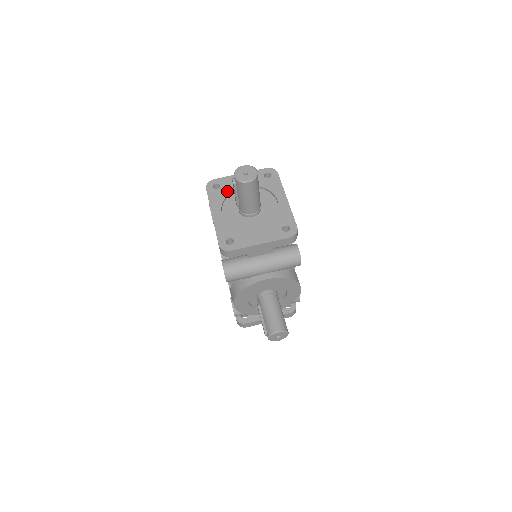
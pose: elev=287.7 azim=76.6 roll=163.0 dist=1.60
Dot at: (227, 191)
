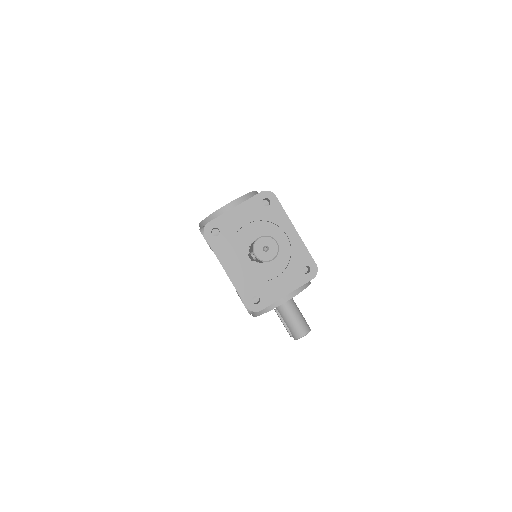
Dot at: (230, 236)
